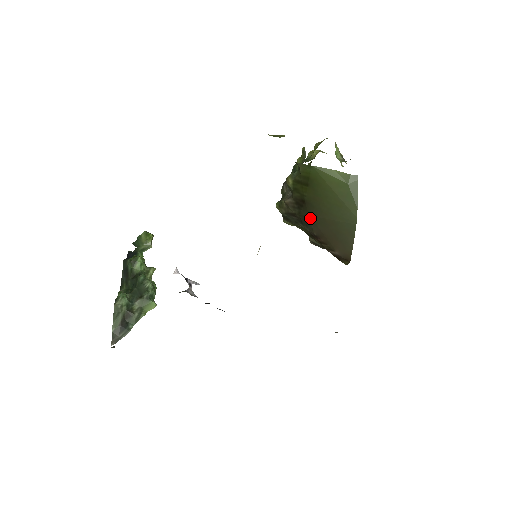
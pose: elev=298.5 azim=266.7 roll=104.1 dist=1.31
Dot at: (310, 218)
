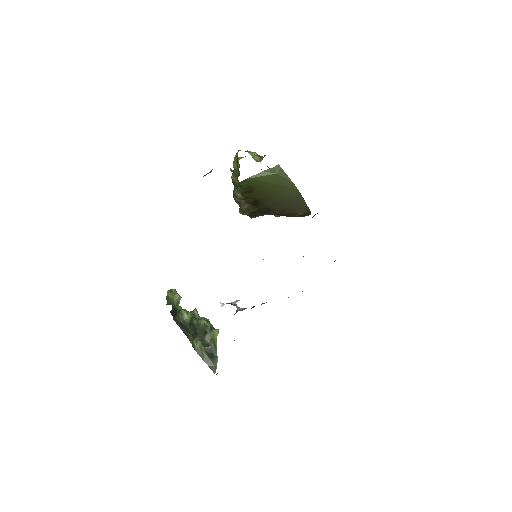
Dot at: (268, 207)
